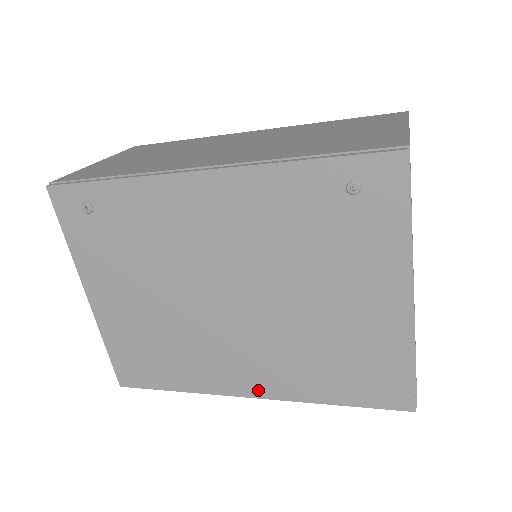
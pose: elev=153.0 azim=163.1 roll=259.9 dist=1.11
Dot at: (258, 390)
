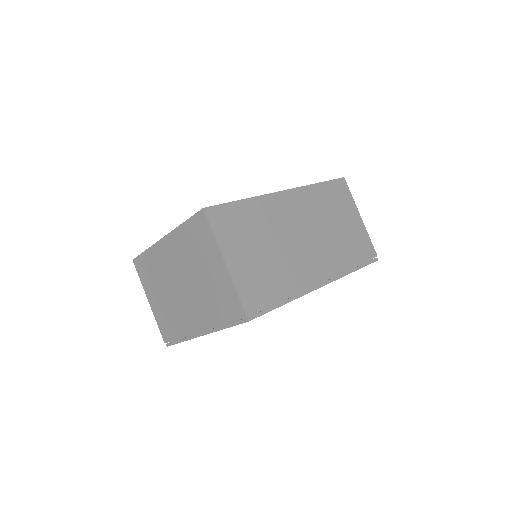
Dot at: occluded
